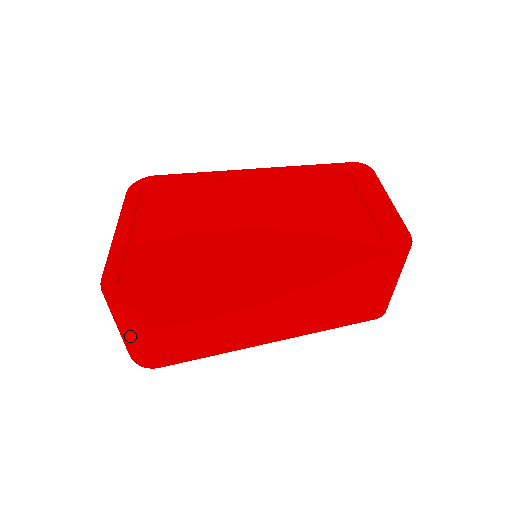
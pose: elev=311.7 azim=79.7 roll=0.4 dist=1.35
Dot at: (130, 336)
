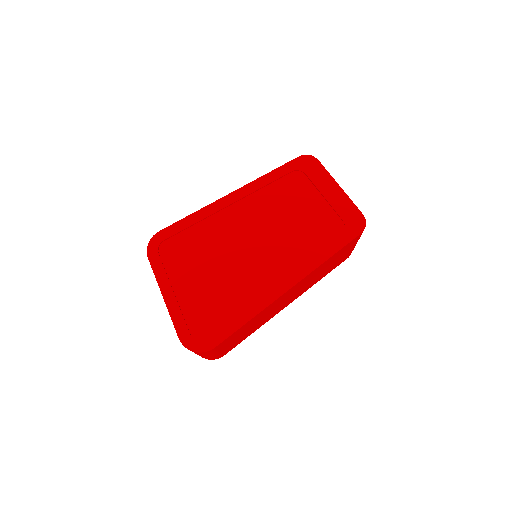
Dot at: (207, 356)
